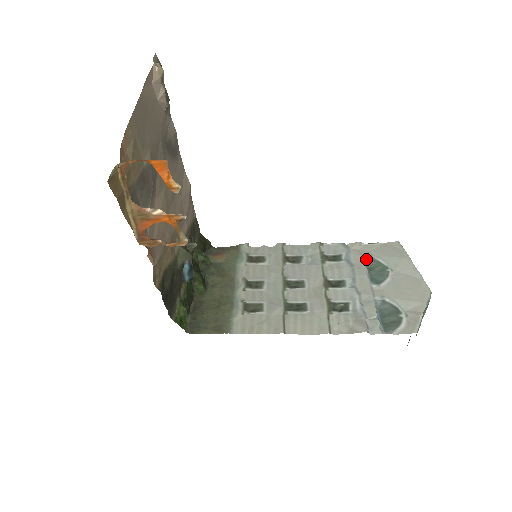
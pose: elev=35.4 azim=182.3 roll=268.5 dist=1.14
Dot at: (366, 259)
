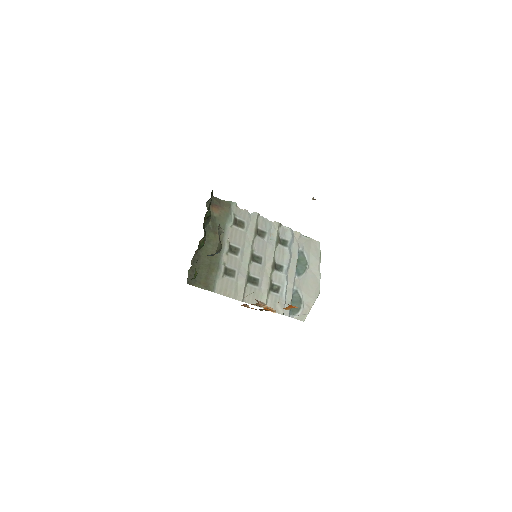
Dot at: (299, 250)
